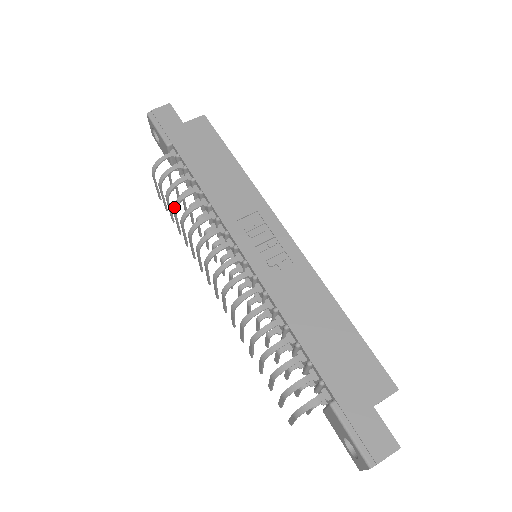
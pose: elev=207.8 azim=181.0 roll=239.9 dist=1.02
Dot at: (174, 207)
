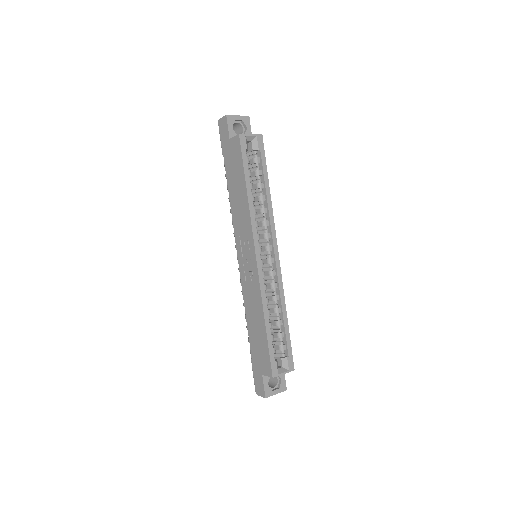
Dot at: occluded
